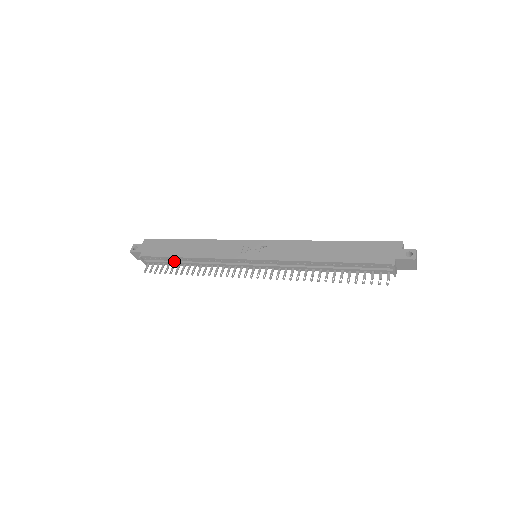
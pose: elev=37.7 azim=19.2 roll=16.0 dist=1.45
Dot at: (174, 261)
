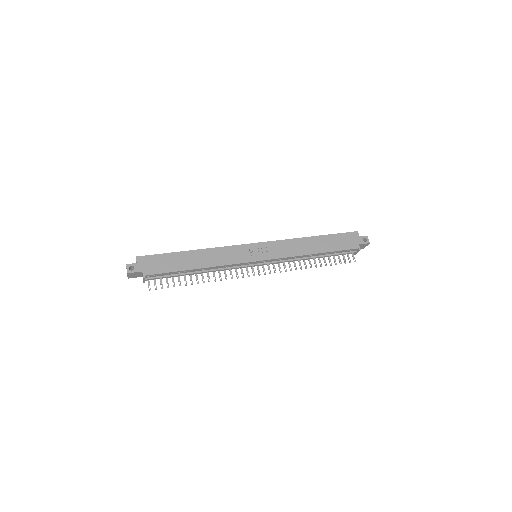
Dot at: (181, 273)
